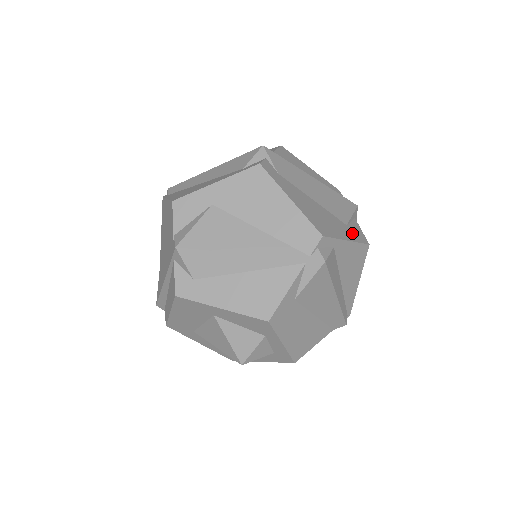
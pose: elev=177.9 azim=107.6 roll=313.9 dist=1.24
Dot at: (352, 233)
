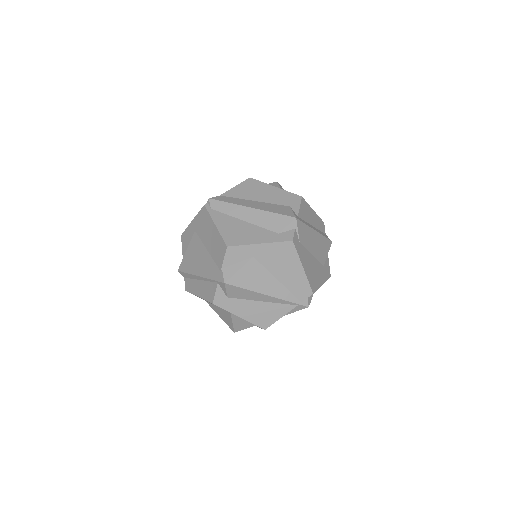
Dot at: (325, 273)
